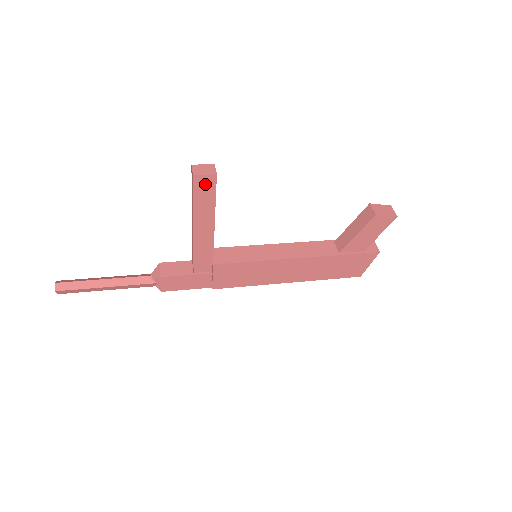
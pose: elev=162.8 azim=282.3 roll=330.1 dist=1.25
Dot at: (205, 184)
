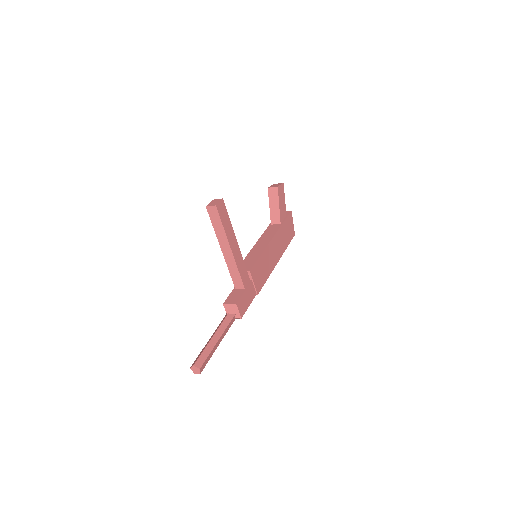
Dot at: (222, 209)
